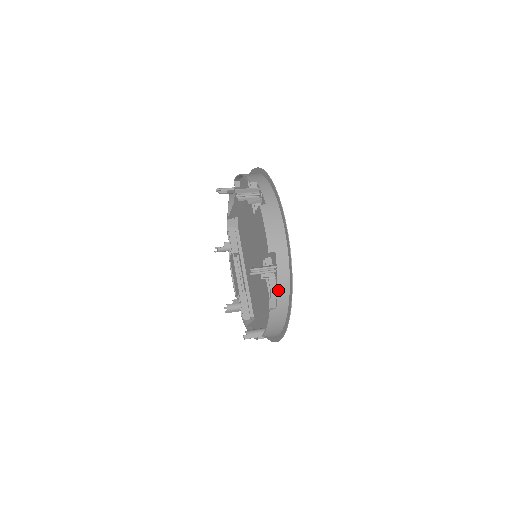
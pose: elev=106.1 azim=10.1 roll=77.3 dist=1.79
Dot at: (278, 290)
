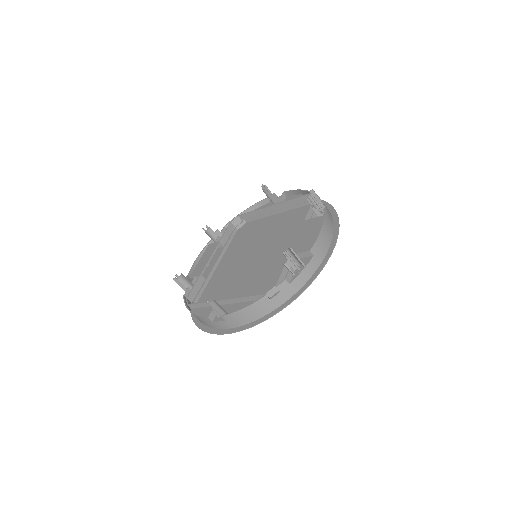
Dot at: (289, 285)
